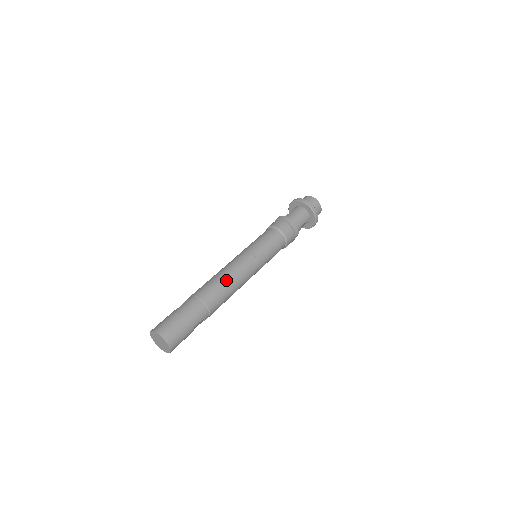
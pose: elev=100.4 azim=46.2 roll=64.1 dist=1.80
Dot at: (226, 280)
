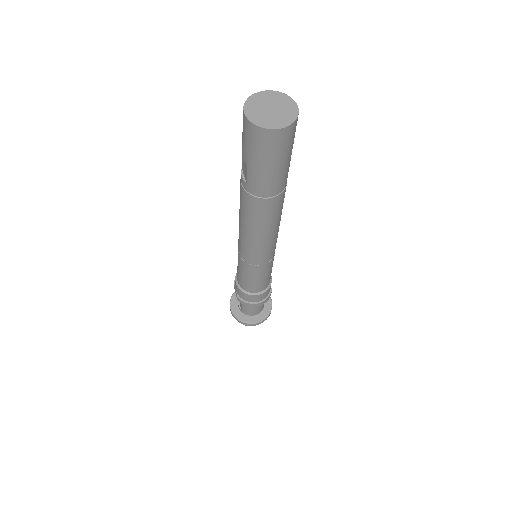
Dot at: occluded
